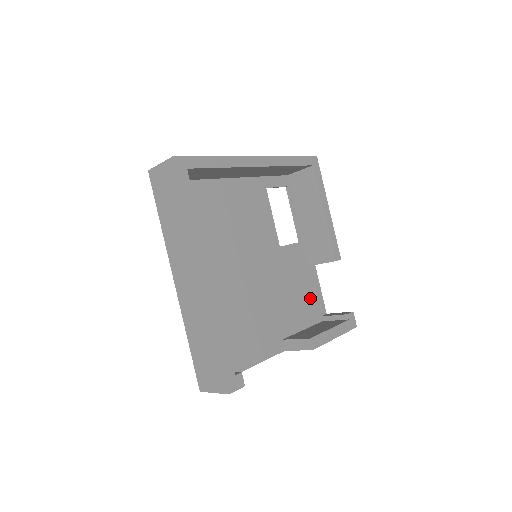
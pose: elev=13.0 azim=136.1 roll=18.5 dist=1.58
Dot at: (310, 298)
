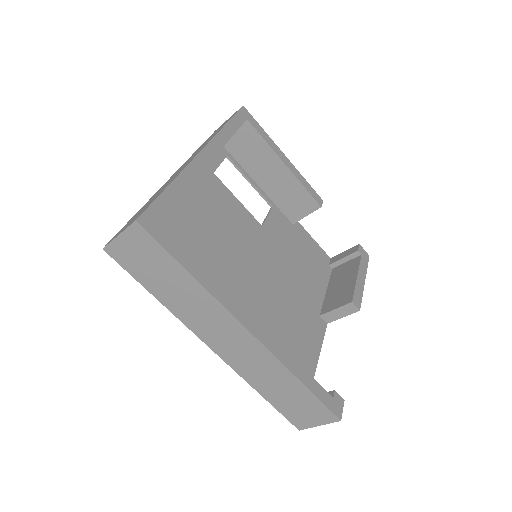
Dot at: (312, 255)
